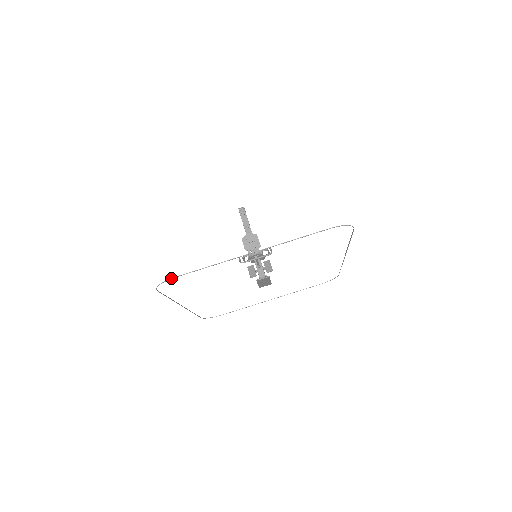
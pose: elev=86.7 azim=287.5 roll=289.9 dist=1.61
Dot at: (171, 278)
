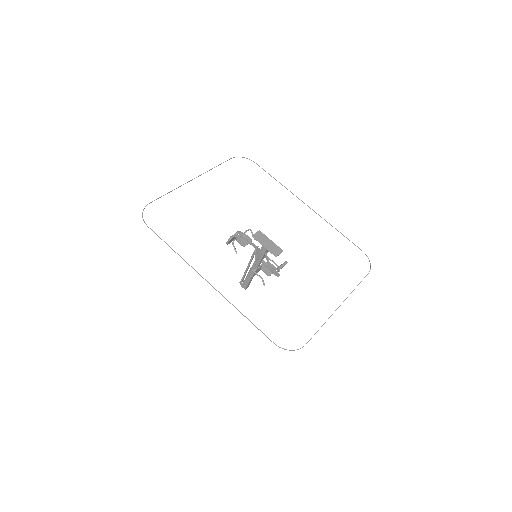
Dot at: occluded
